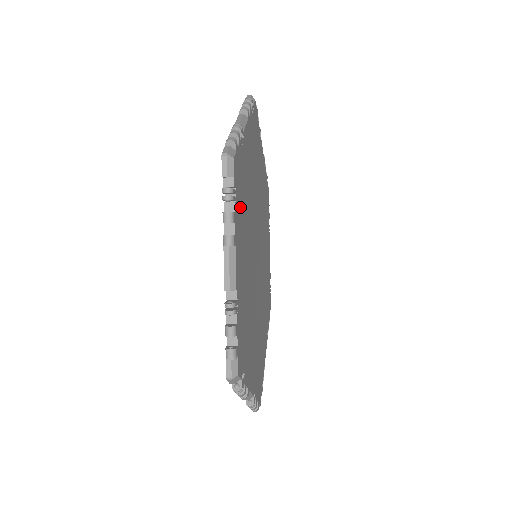
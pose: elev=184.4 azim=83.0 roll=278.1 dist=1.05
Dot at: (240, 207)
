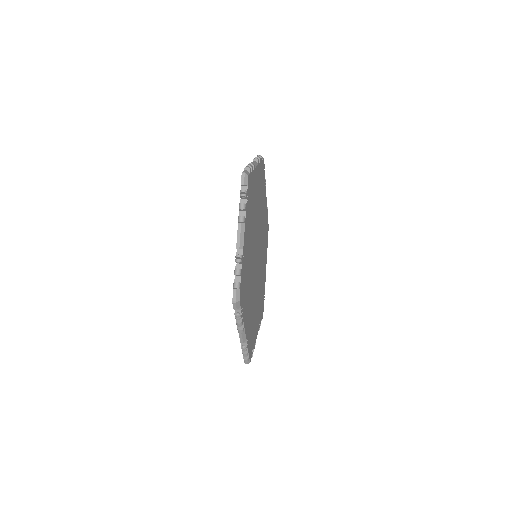
Dot at: (249, 207)
